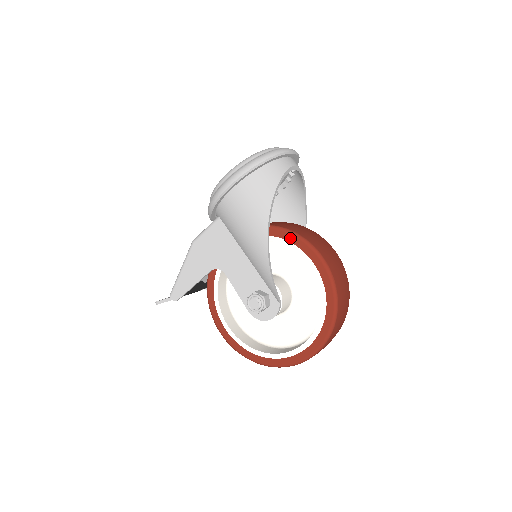
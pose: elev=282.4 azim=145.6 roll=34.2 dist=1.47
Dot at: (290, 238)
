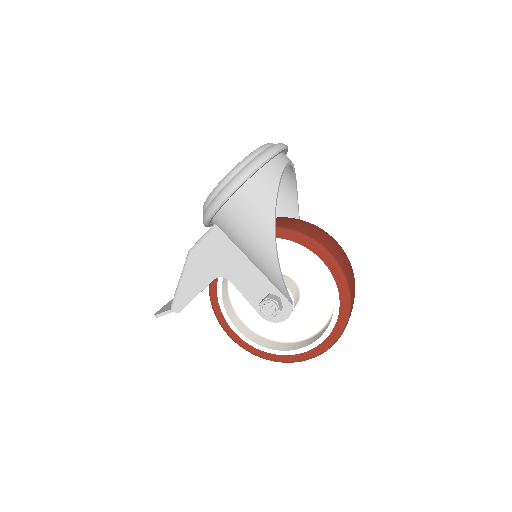
Dot at: (295, 238)
